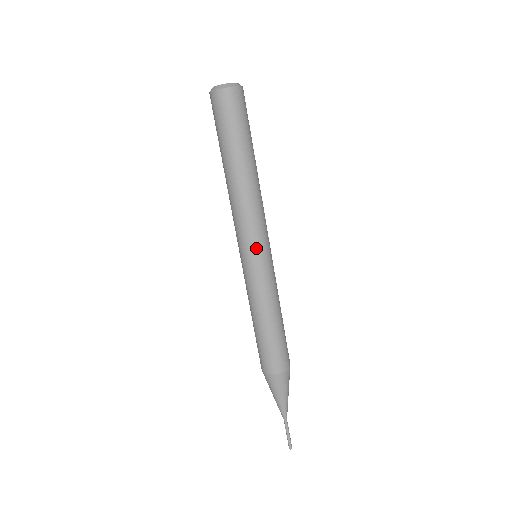
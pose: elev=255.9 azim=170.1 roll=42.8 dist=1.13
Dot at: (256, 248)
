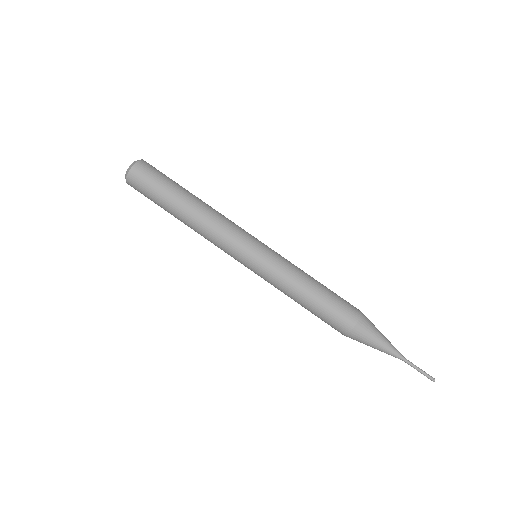
Dot at: (255, 238)
